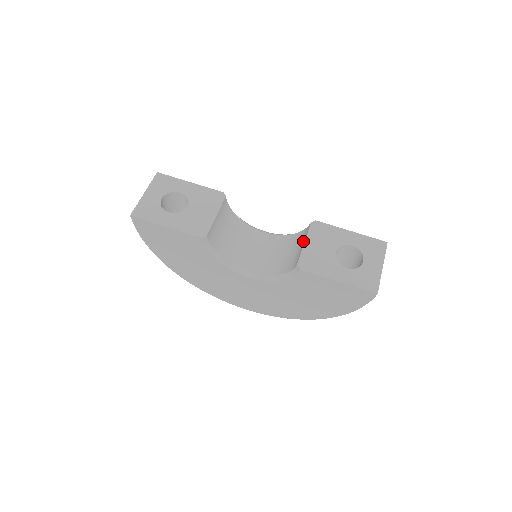
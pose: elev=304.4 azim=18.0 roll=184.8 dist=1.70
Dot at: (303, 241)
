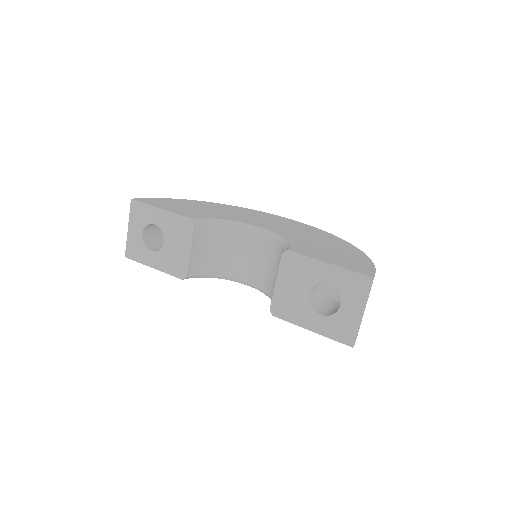
Dot at: occluded
